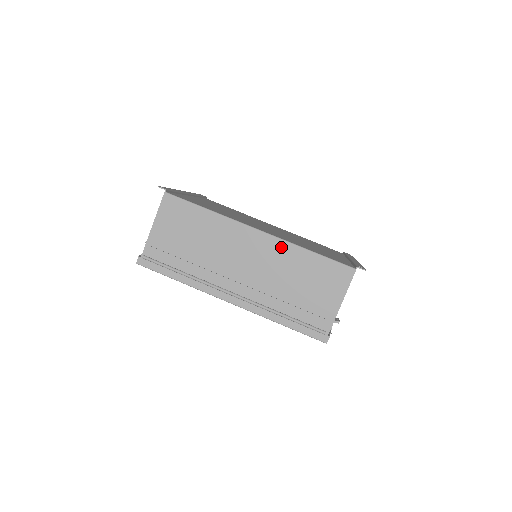
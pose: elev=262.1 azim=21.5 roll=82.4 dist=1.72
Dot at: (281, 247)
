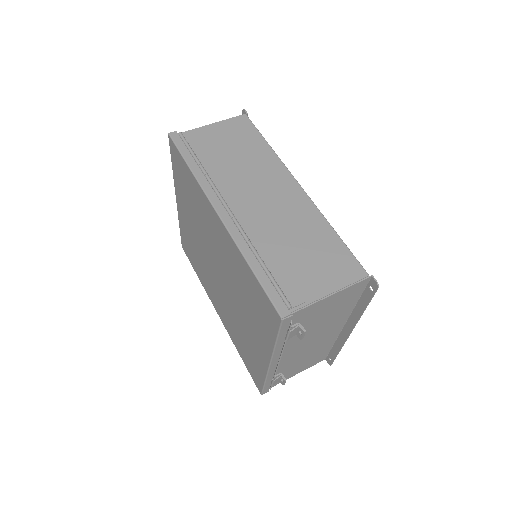
Dot at: (309, 209)
